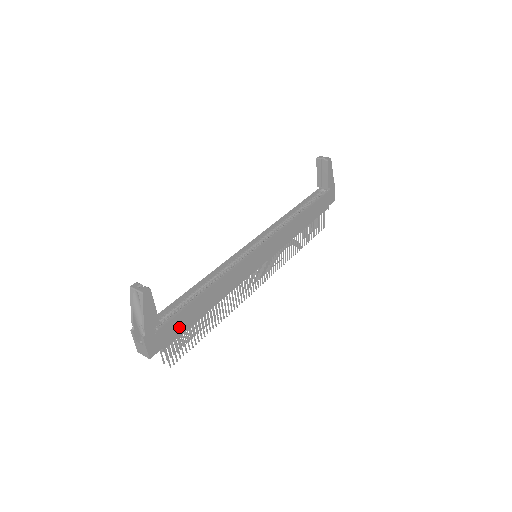
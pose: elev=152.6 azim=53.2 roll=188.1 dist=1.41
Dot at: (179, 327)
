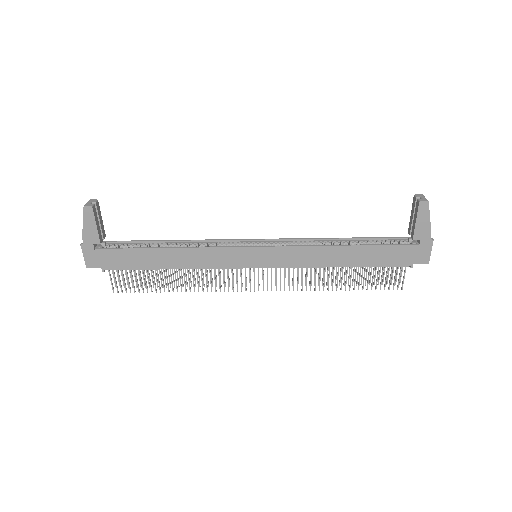
Dot at: (124, 261)
